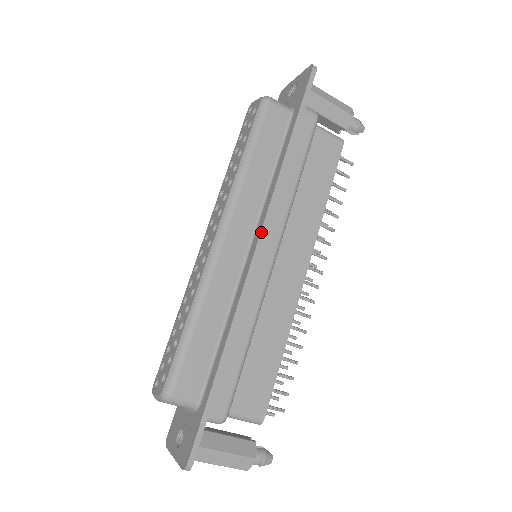
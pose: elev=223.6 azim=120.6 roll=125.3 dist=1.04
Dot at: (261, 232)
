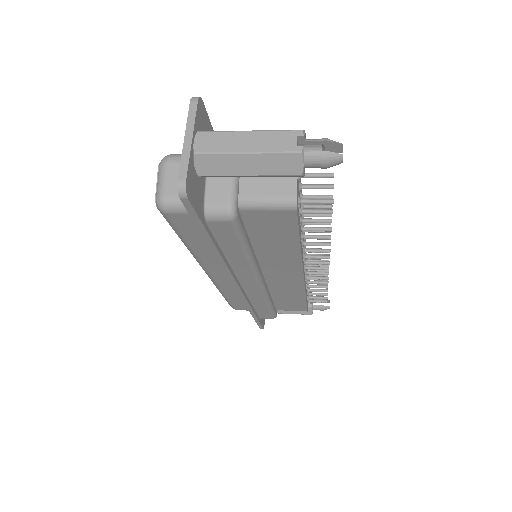
Dot at: (234, 285)
